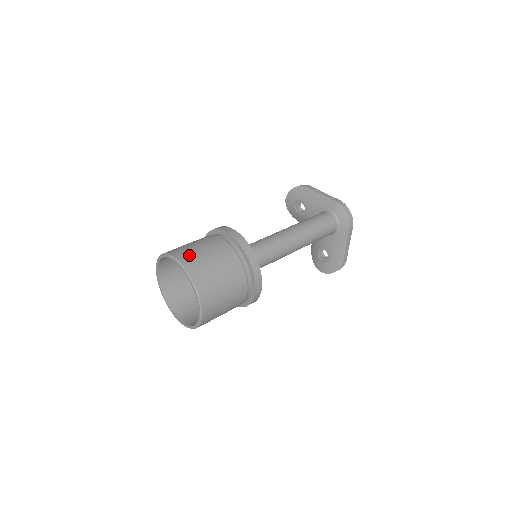
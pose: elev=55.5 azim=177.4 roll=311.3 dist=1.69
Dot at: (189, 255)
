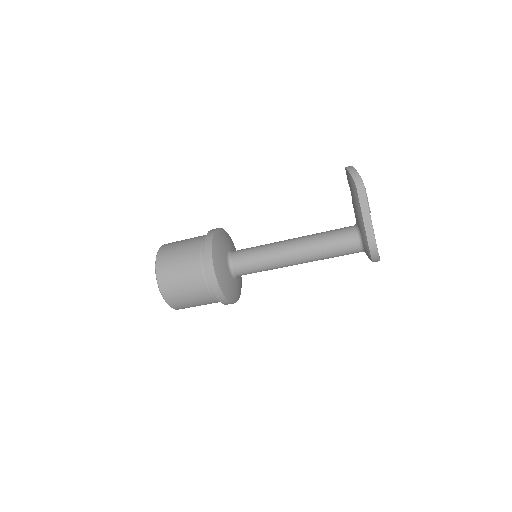
Dot at: (168, 282)
